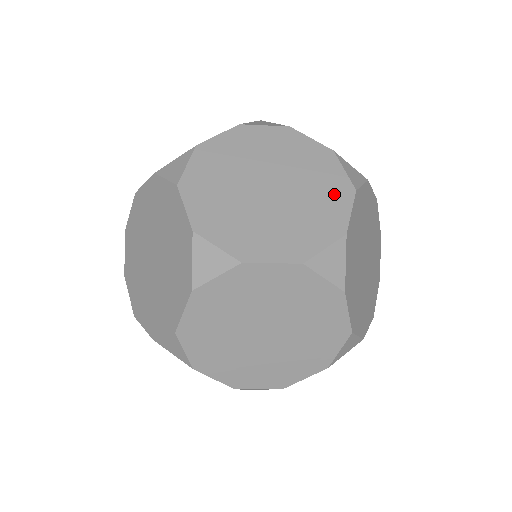
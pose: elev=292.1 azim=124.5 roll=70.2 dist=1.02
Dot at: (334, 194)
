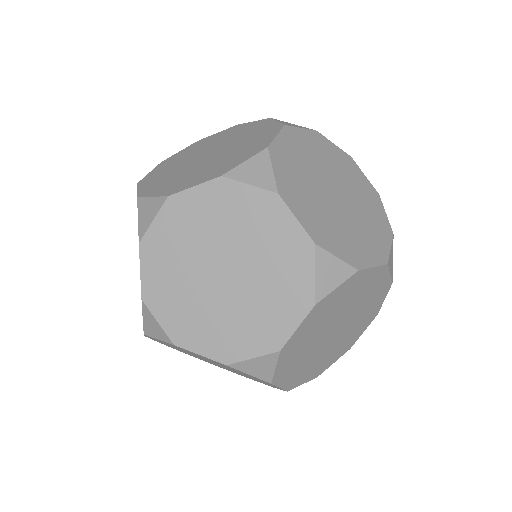
Dot at: (289, 302)
